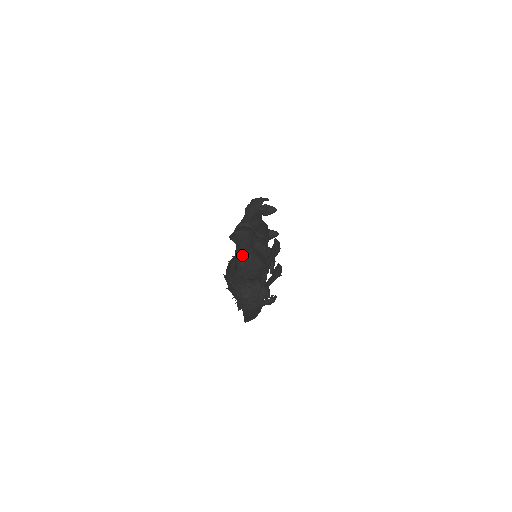
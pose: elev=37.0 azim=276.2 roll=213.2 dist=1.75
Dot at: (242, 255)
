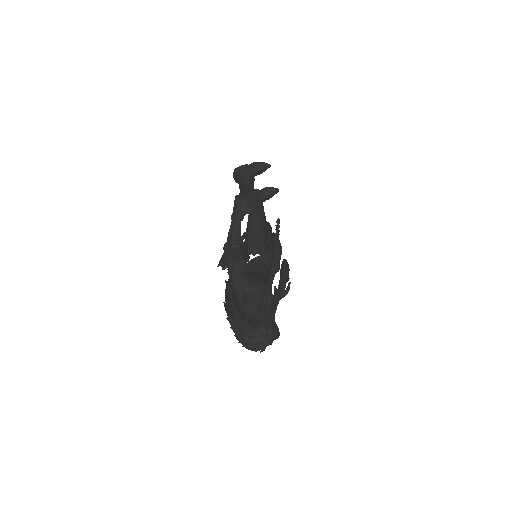
Dot at: (237, 289)
